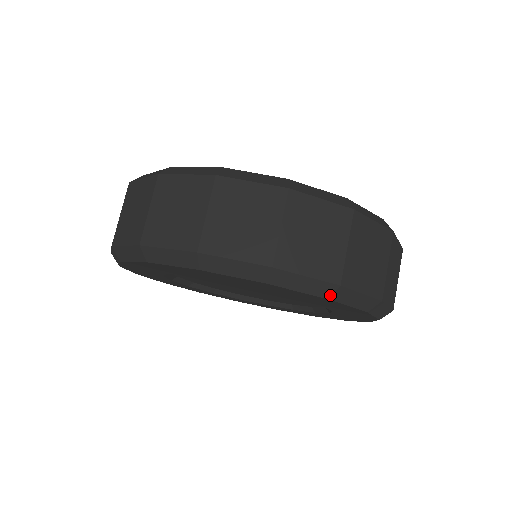
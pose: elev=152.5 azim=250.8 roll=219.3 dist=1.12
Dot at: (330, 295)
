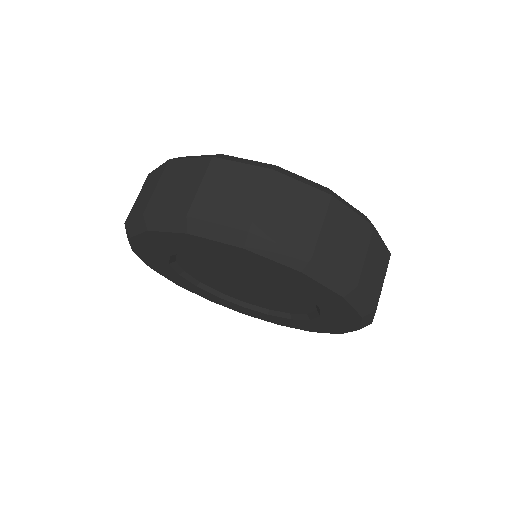
Dot at: (346, 294)
